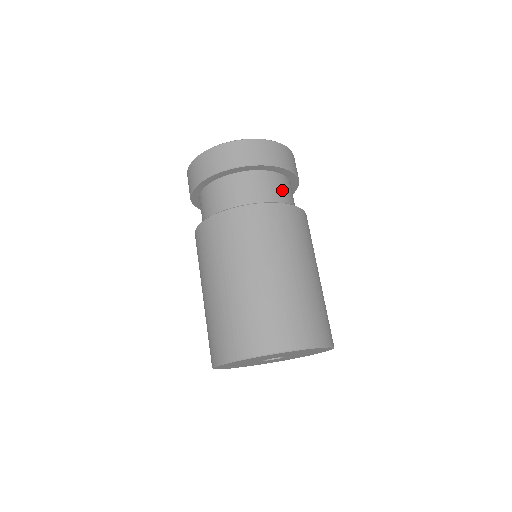
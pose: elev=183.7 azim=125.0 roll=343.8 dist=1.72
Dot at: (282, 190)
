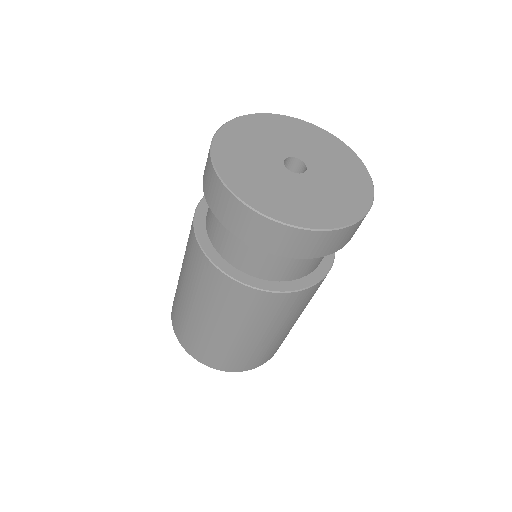
Dot at: occluded
